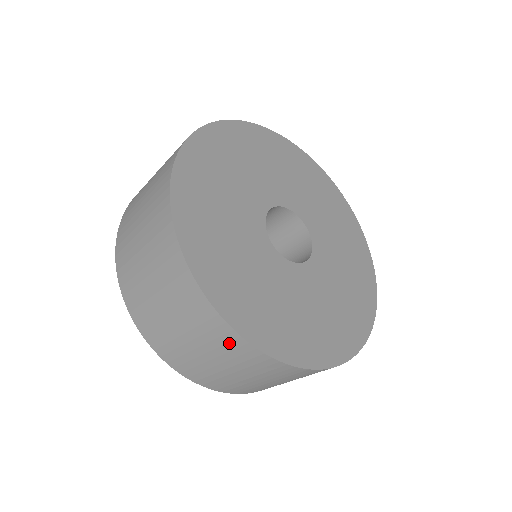
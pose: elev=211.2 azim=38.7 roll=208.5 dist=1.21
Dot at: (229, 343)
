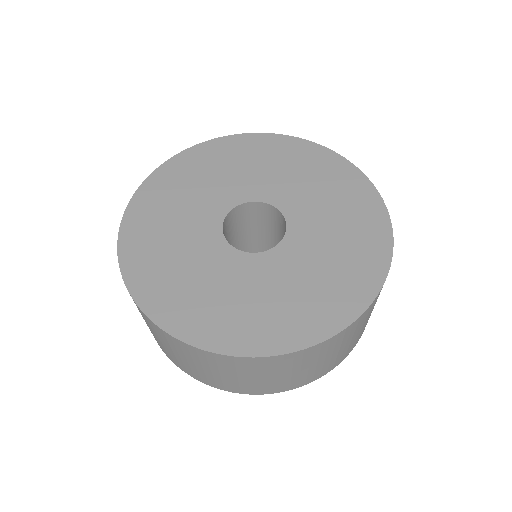
Dot at: (174, 343)
